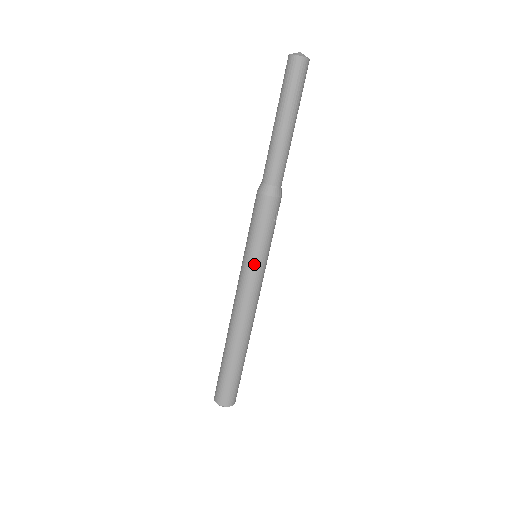
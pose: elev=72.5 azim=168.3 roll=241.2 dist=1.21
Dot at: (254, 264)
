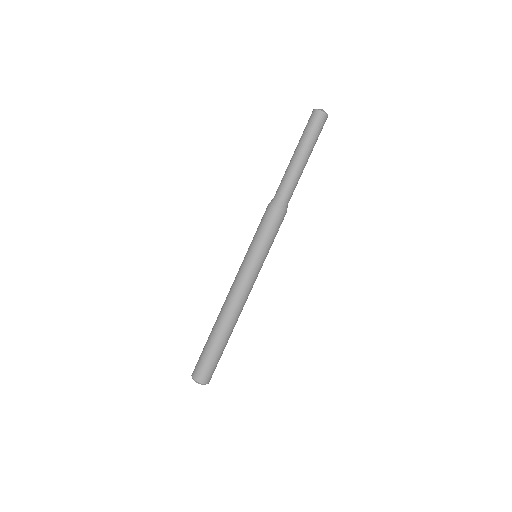
Dot at: (256, 262)
